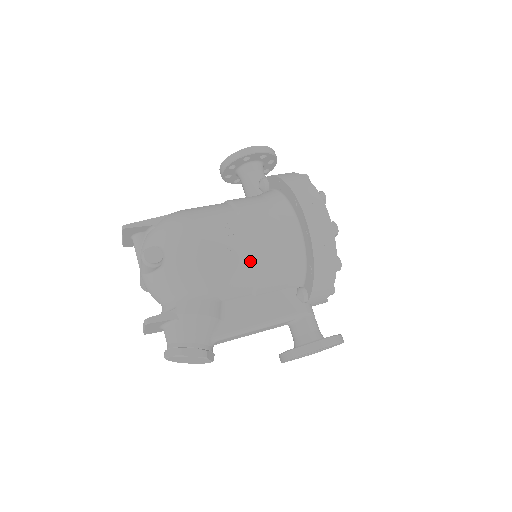
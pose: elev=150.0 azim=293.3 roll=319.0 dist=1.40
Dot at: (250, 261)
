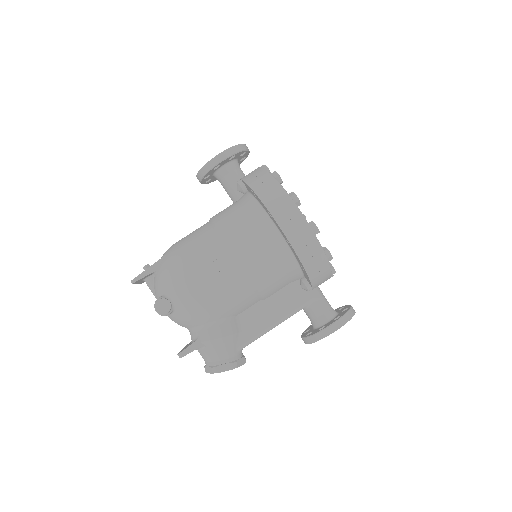
Dot at: (246, 282)
